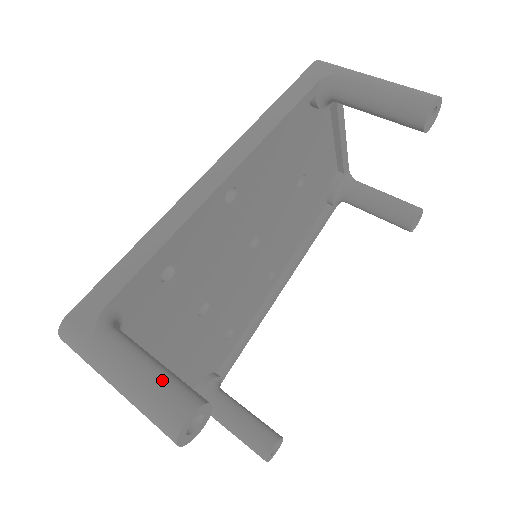
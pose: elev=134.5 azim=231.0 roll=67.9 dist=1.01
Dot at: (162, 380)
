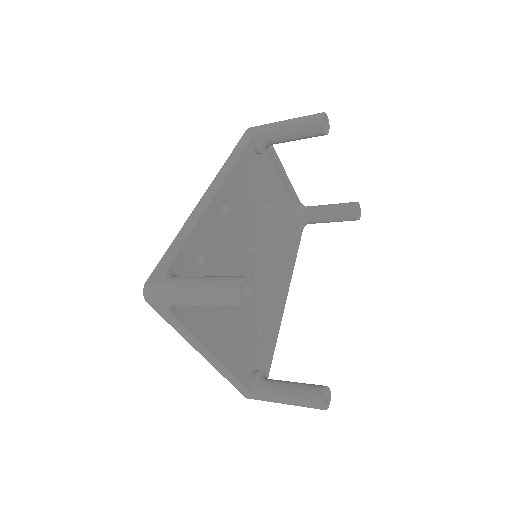
Dot at: (219, 277)
